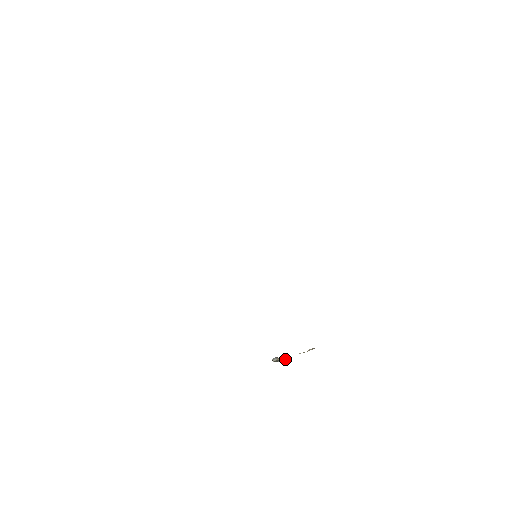
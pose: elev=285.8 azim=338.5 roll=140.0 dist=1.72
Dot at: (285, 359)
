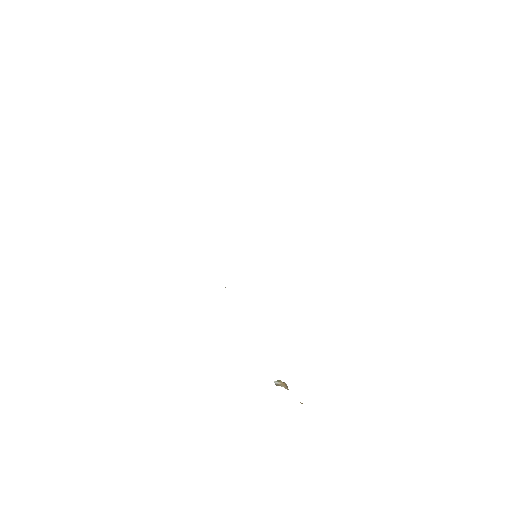
Dot at: occluded
